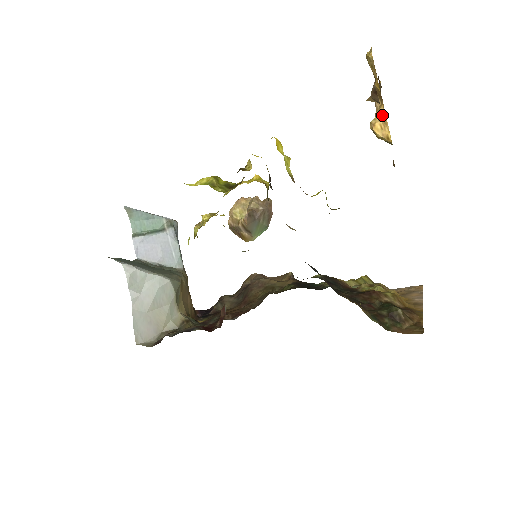
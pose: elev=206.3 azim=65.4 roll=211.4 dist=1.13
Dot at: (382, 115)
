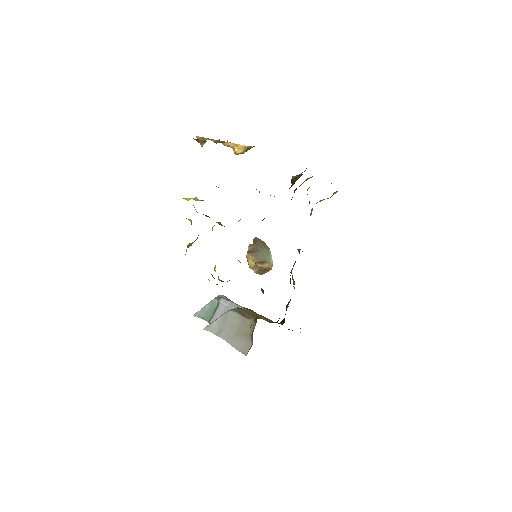
Dot at: (231, 145)
